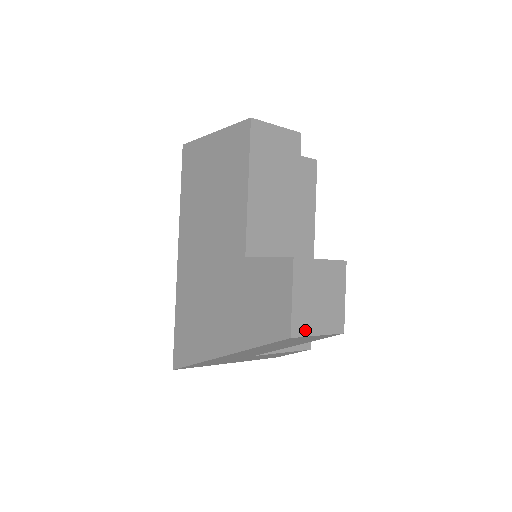
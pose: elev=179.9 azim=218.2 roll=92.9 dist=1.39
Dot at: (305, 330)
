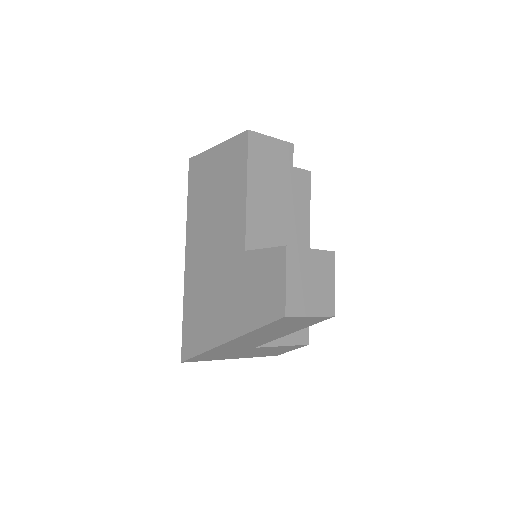
Dot at: (298, 311)
